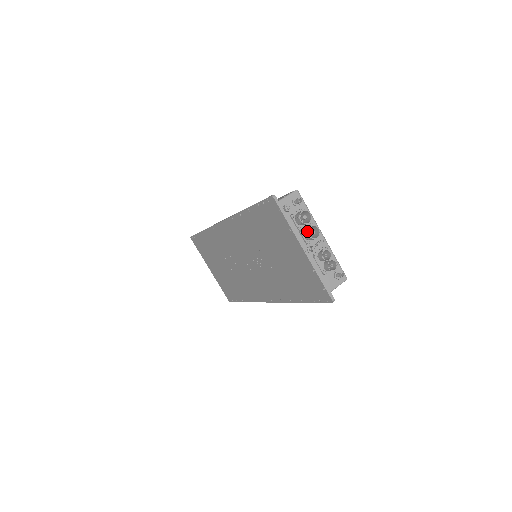
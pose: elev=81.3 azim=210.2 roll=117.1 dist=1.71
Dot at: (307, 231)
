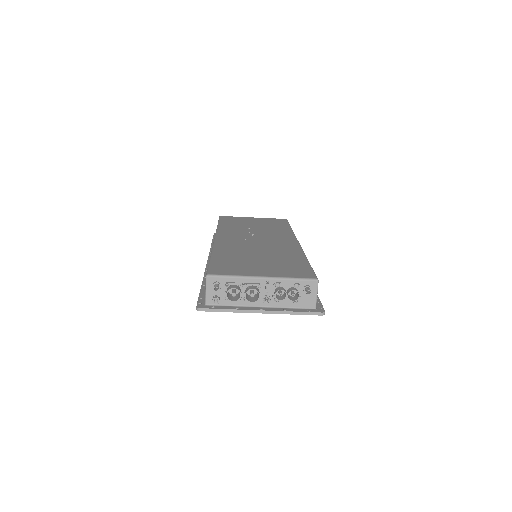
Dot at: occluded
